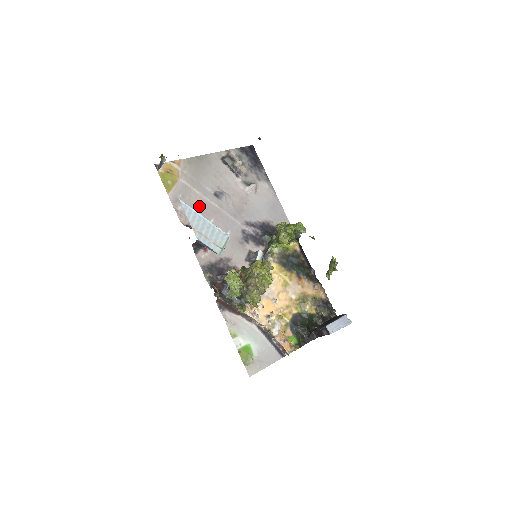
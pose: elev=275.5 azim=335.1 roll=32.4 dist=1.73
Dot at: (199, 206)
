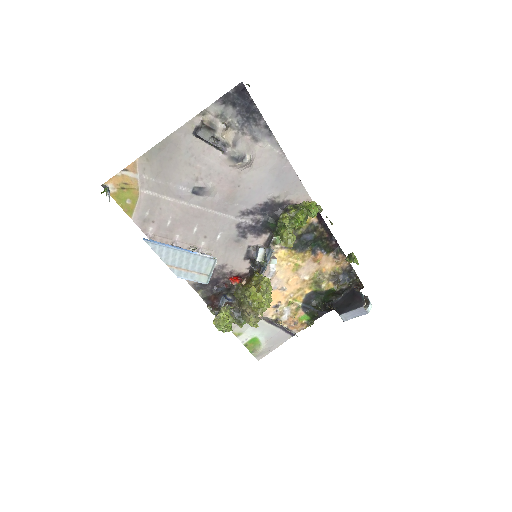
Dot at: (175, 217)
